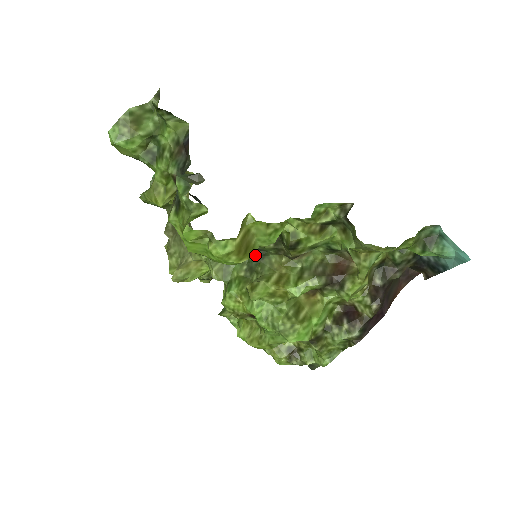
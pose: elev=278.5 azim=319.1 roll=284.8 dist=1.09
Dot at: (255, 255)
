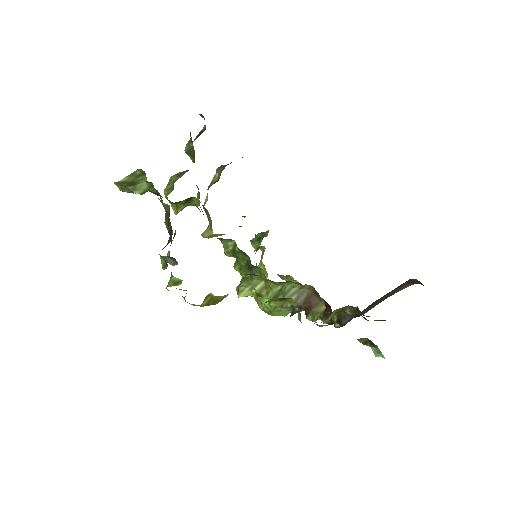
Dot at: occluded
